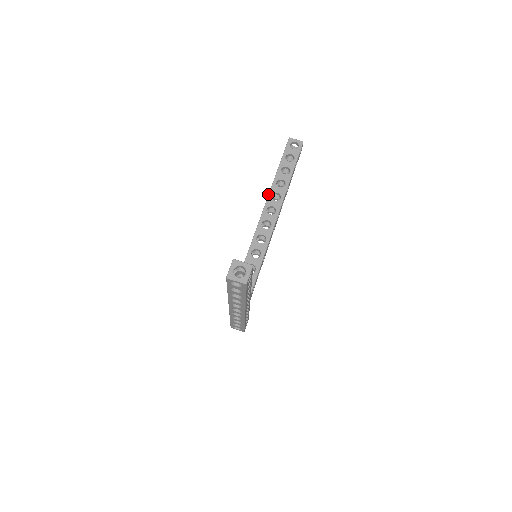
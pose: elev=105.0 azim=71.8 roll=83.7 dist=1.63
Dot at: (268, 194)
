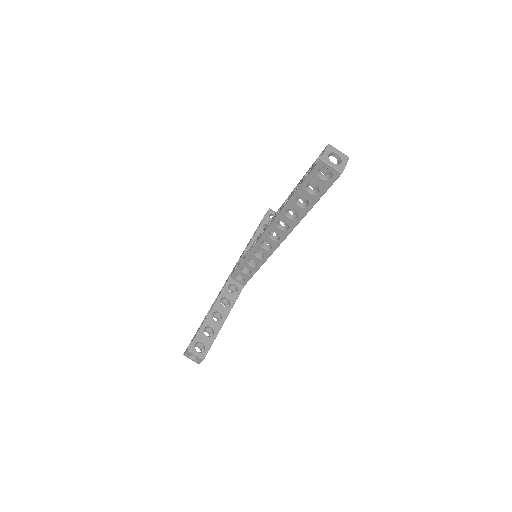
Dot at: (273, 219)
